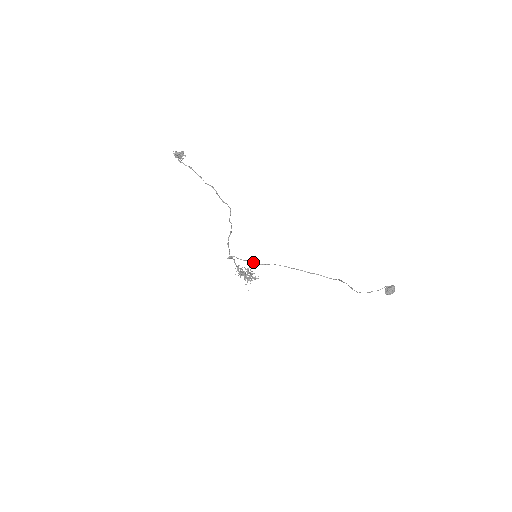
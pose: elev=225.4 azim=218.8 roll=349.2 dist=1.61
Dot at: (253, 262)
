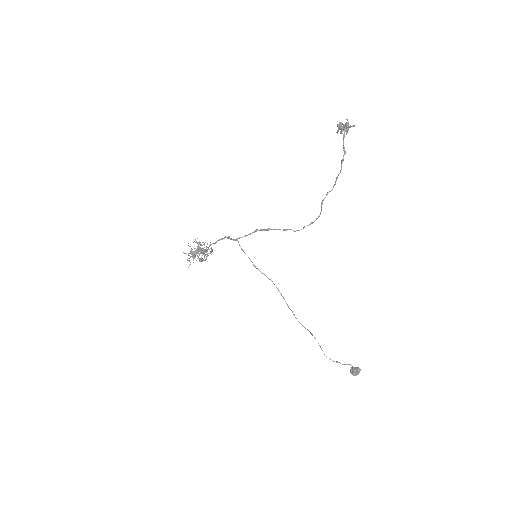
Dot at: occluded
